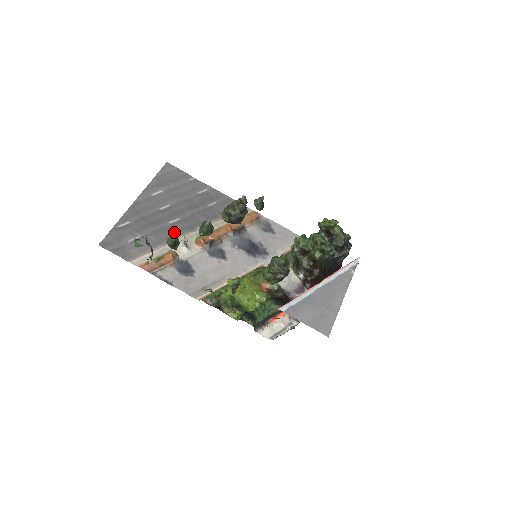
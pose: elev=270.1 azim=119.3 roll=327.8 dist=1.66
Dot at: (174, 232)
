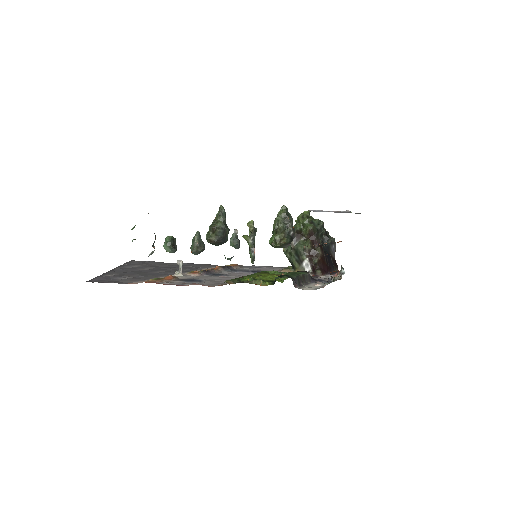
Dot at: (164, 274)
